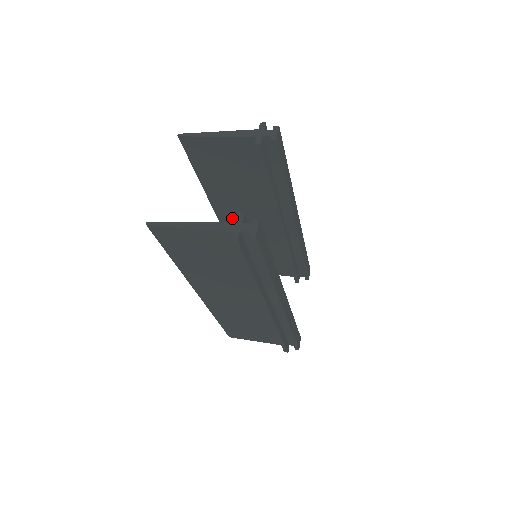
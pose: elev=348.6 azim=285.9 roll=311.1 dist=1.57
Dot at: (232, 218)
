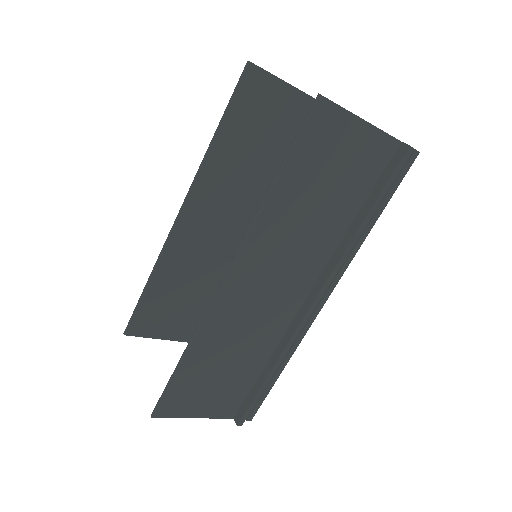
Dot at: (200, 217)
